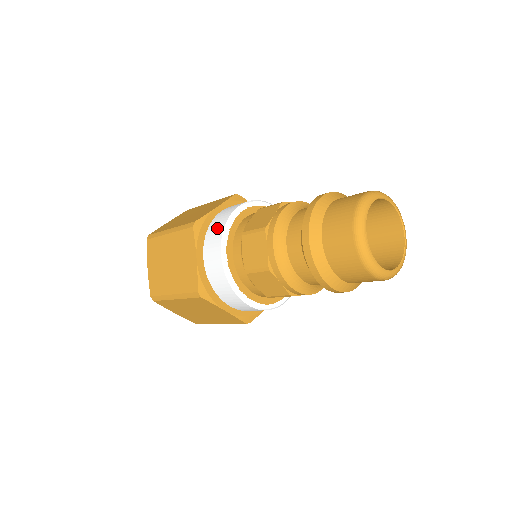
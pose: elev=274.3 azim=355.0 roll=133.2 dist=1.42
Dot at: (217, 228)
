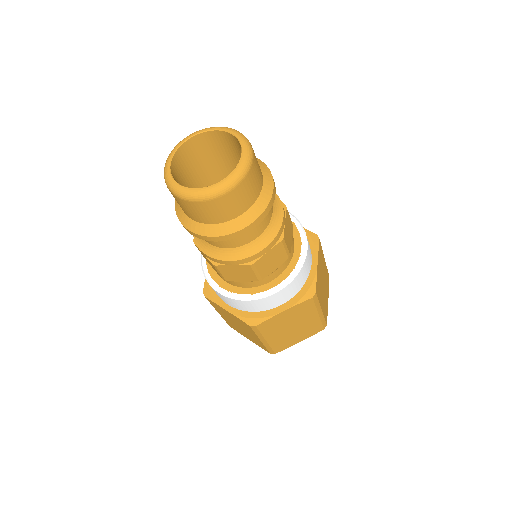
Dot at: occluded
